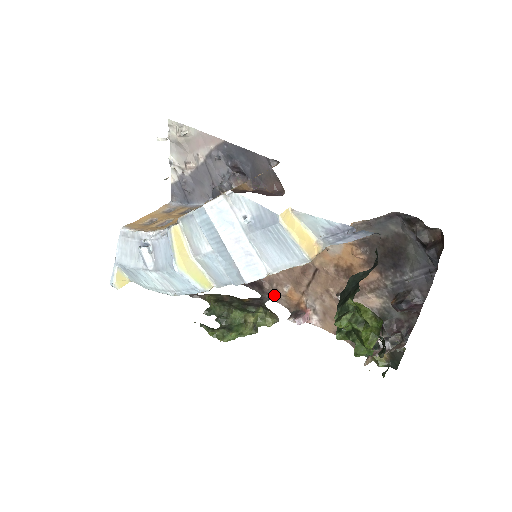
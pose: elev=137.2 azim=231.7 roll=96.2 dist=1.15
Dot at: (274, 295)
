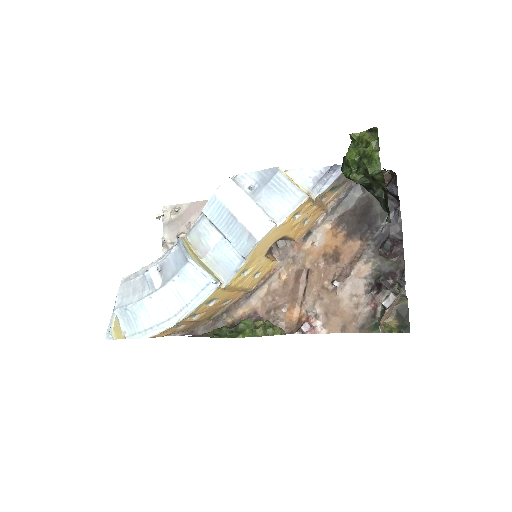
Dot at: occluded
